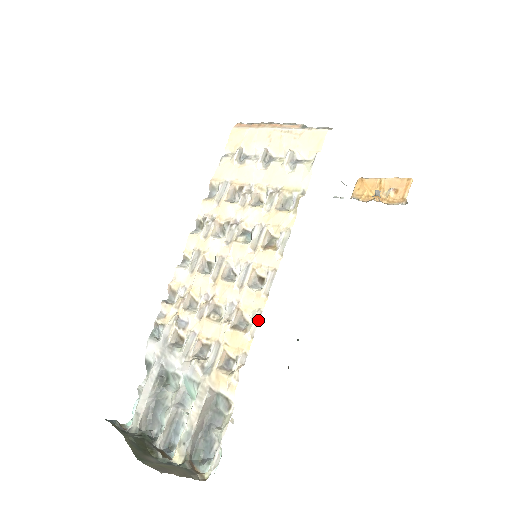
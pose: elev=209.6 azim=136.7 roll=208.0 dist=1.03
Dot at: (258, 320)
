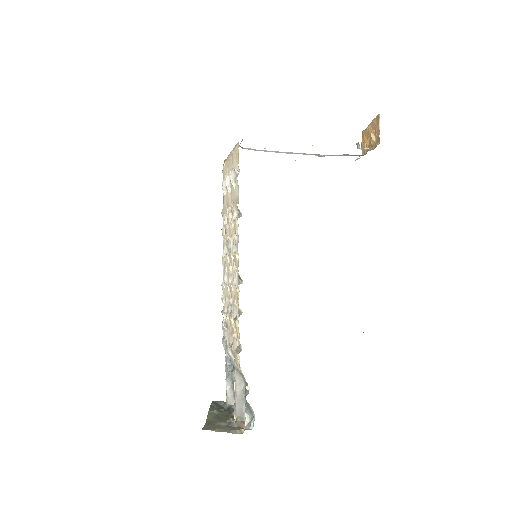
Dot at: occluded
